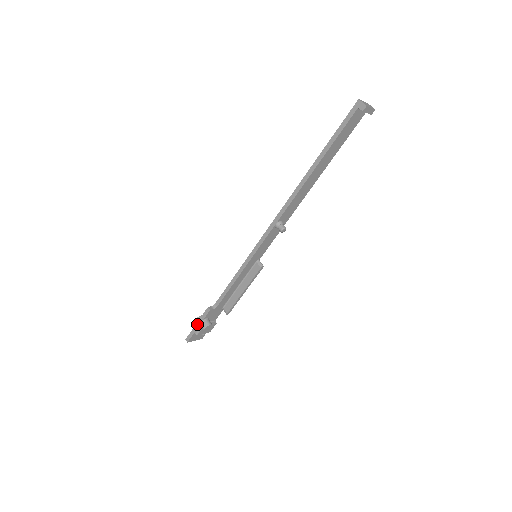
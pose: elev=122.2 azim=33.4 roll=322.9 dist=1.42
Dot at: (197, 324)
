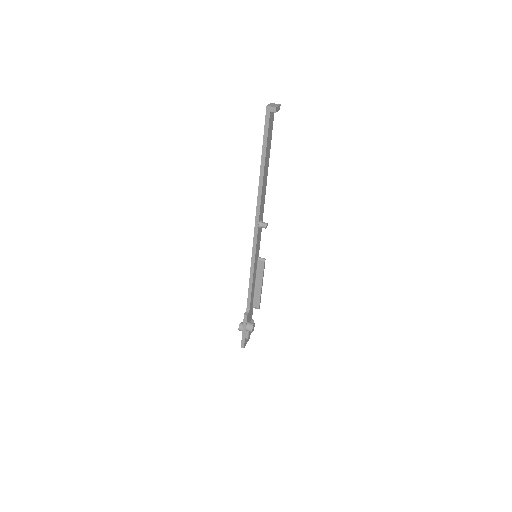
Dot at: (243, 331)
